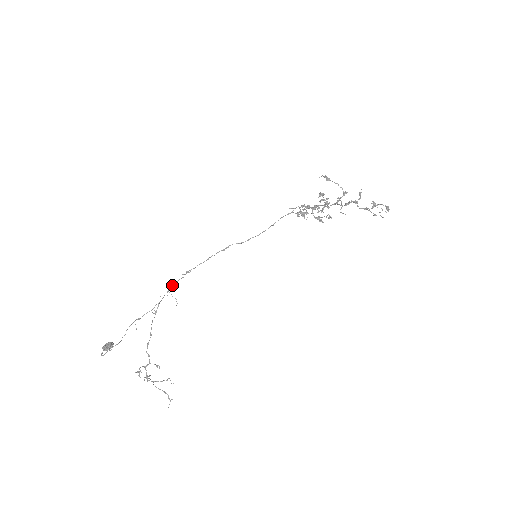
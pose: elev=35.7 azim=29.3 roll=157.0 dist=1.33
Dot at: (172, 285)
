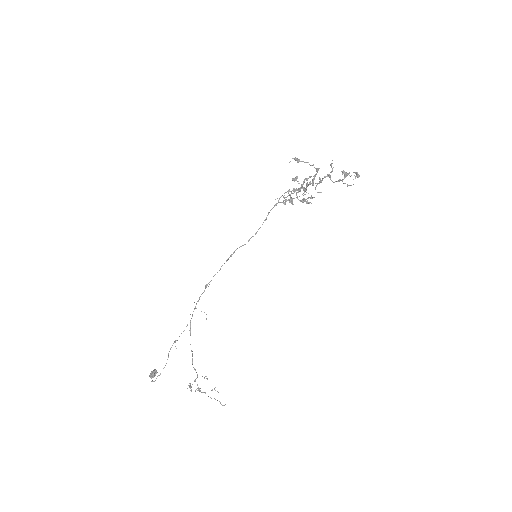
Dot at: (197, 301)
